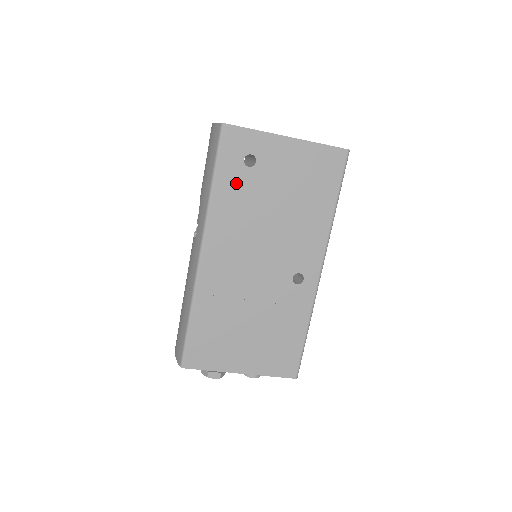
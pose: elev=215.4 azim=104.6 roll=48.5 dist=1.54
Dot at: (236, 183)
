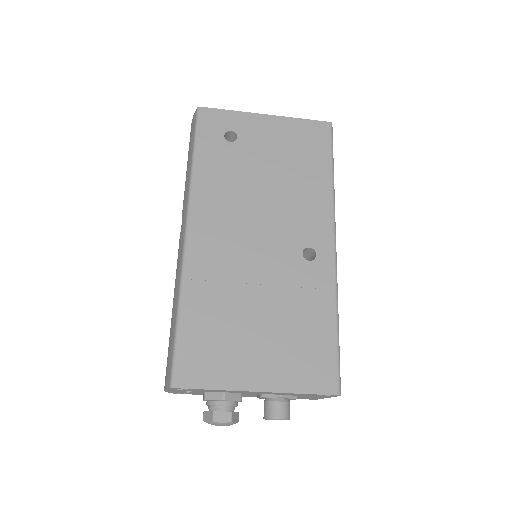
Dot at: (219, 157)
